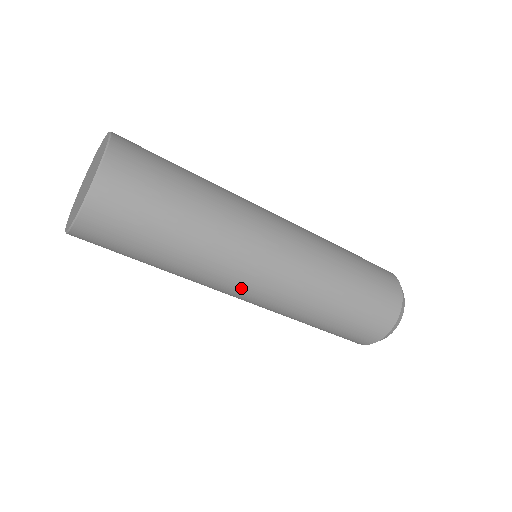
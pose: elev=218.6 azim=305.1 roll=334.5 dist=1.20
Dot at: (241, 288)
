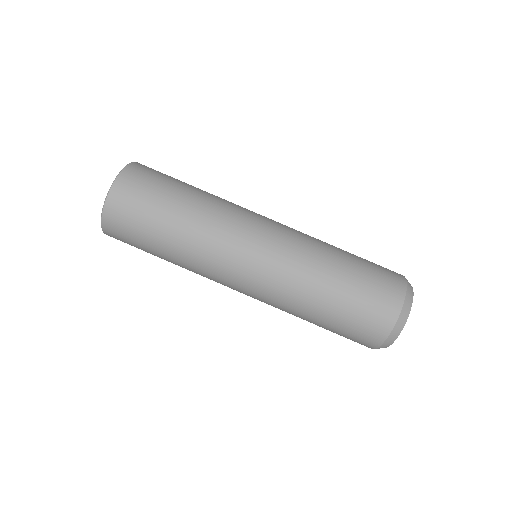
Dot at: (242, 245)
